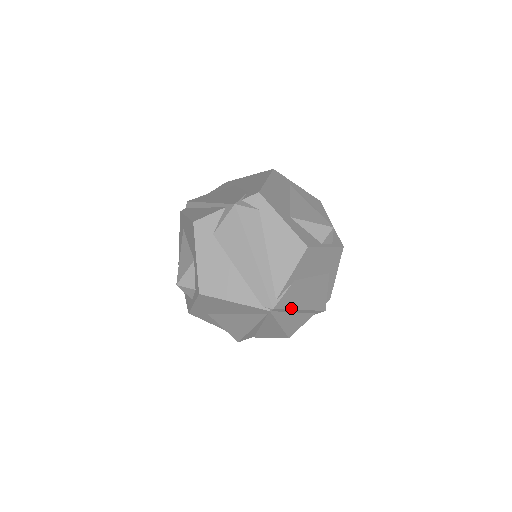
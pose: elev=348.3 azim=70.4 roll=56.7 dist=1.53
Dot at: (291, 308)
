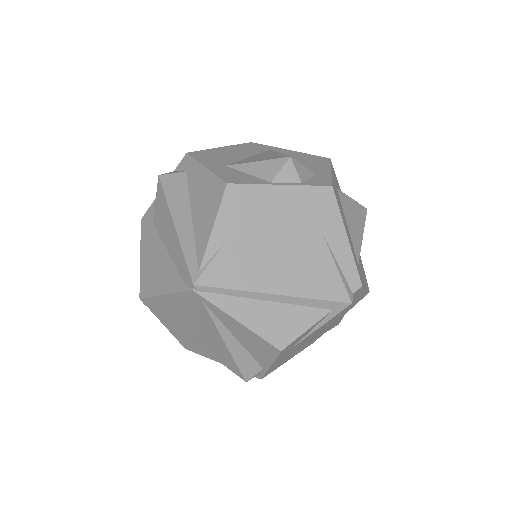
Dot at: (243, 288)
